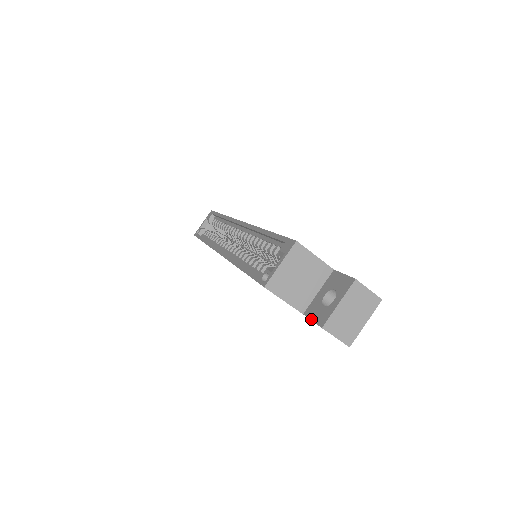
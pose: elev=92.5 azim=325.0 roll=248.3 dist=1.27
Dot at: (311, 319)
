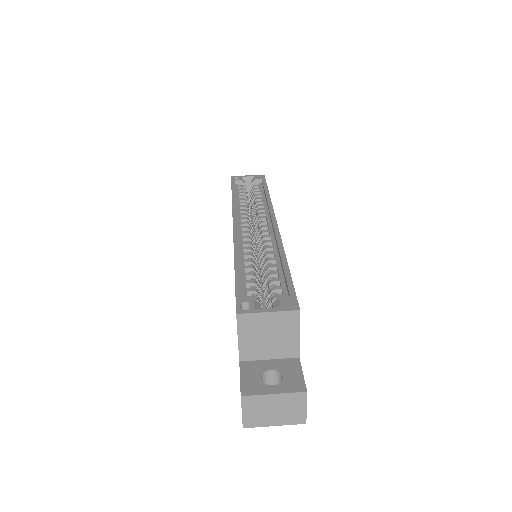
Dot at: (241, 376)
